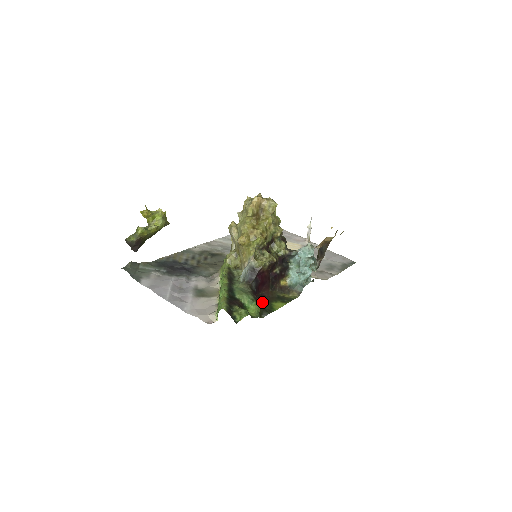
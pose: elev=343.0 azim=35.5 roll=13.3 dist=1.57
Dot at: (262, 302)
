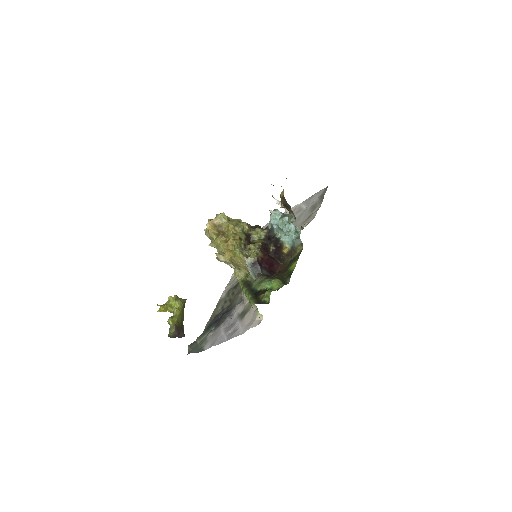
Dot at: occluded
